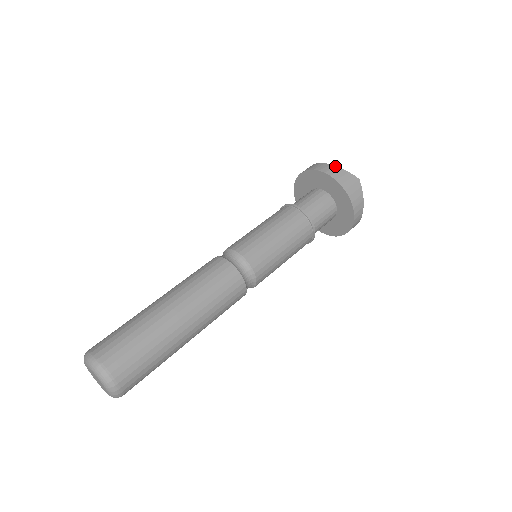
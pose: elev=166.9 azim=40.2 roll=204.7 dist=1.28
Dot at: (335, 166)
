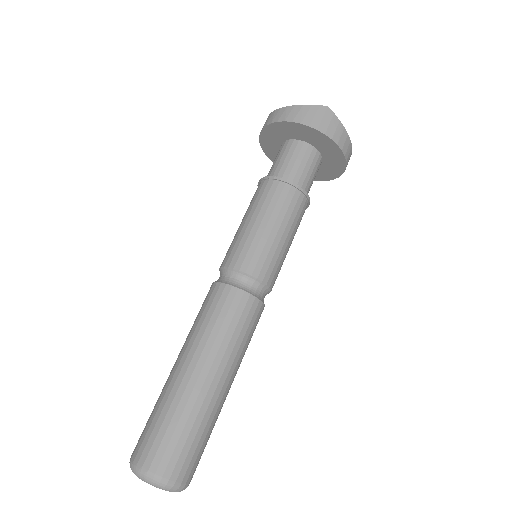
Dot at: (293, 106)
